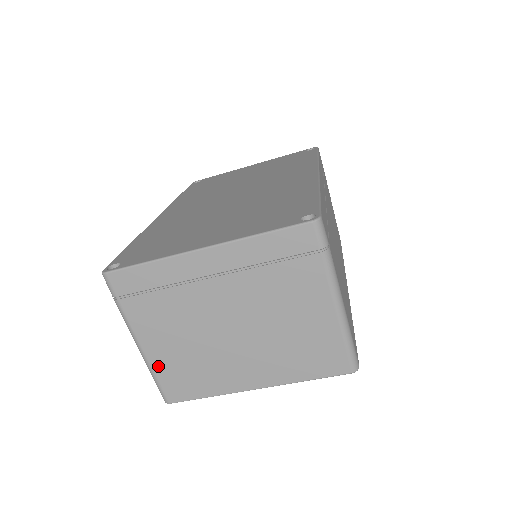
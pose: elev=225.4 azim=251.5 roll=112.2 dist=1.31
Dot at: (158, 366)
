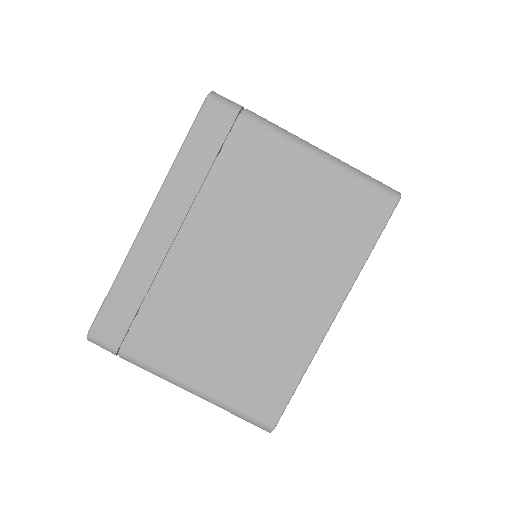
Dot at: (222, 391)
